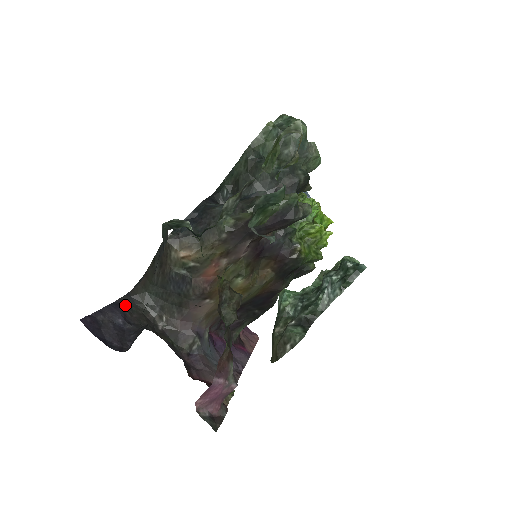
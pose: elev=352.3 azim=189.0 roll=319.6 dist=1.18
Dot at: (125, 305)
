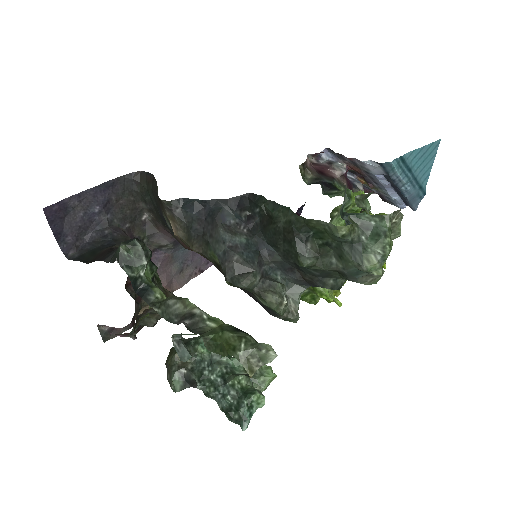
Dot at: (119, 187)
